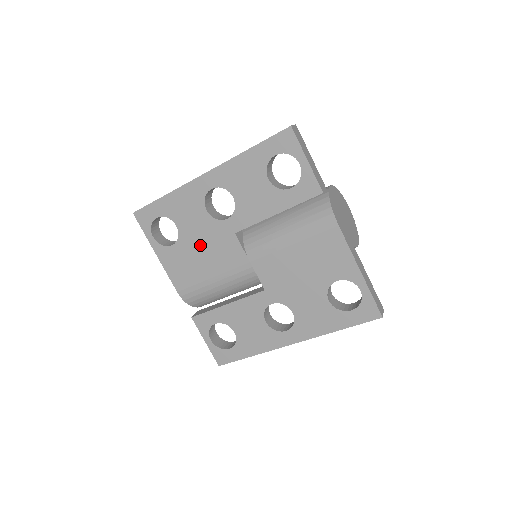
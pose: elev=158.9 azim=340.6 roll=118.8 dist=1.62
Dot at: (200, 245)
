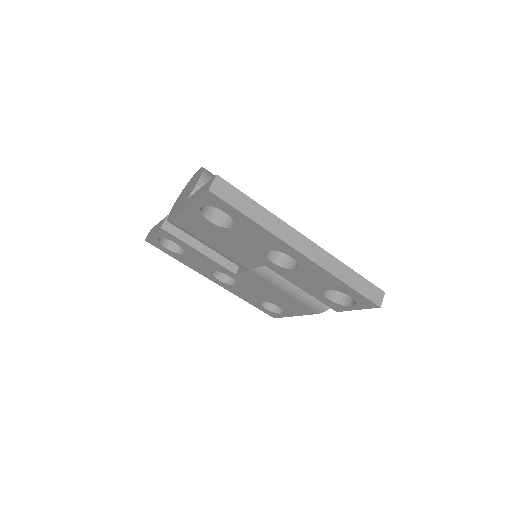
Dot at: (232, 242)
